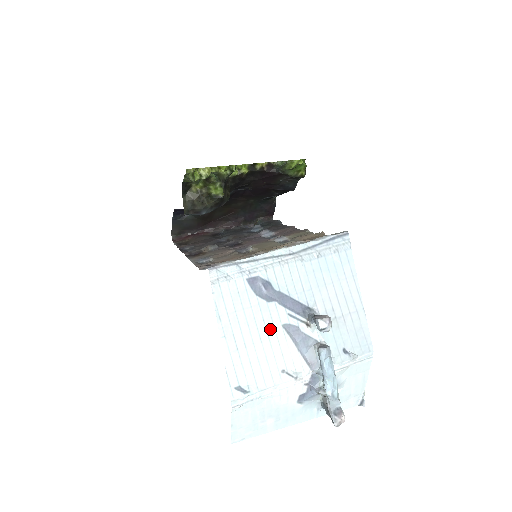
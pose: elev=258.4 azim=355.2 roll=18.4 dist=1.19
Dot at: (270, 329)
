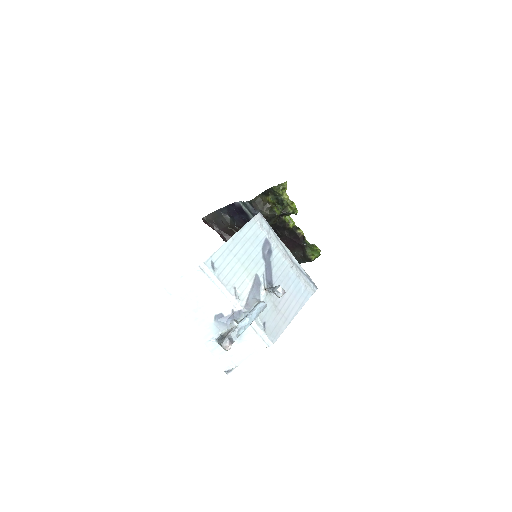
Dot at: (251, 267)
